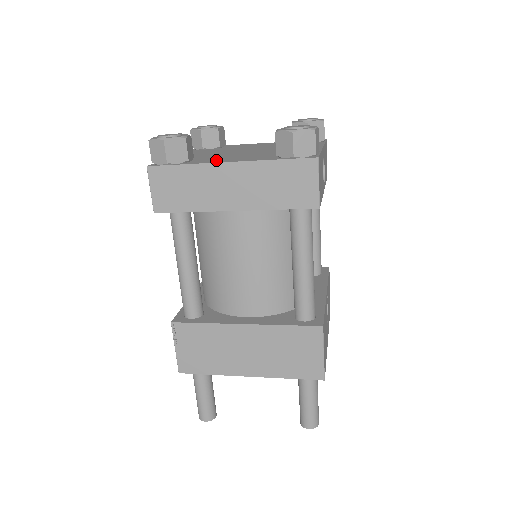
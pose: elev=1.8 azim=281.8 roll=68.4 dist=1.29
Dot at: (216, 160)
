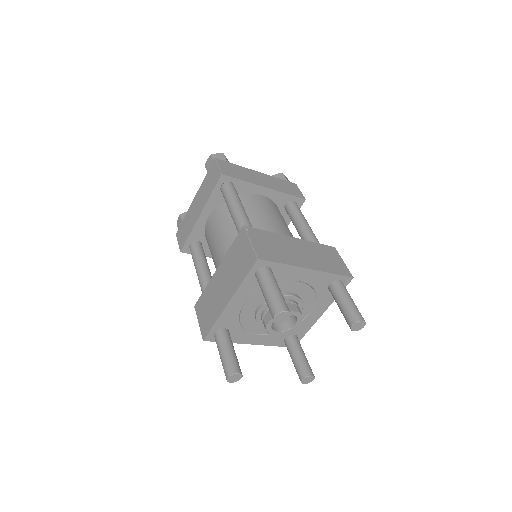
Dot at: occluded
